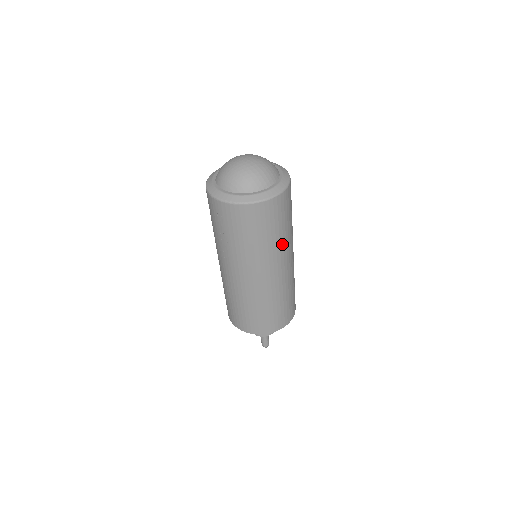
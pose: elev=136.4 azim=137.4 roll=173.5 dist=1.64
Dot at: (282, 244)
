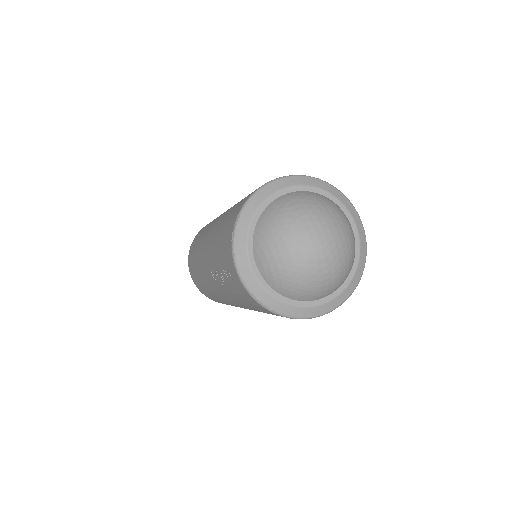
Dot at: occluded
